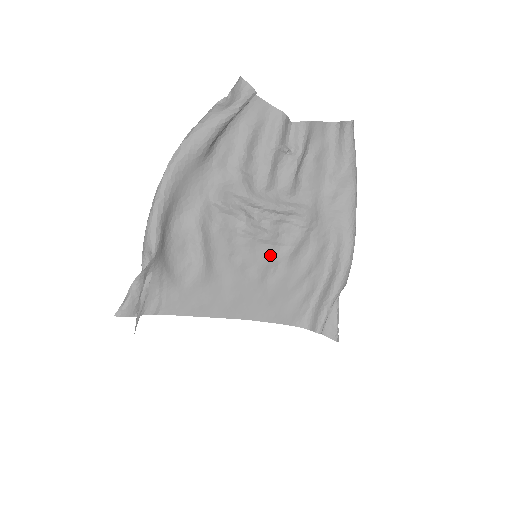
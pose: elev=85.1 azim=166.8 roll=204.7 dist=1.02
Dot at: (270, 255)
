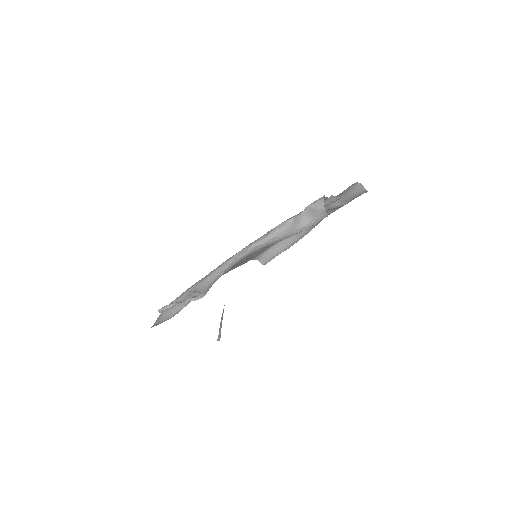
Dot at: occluded
